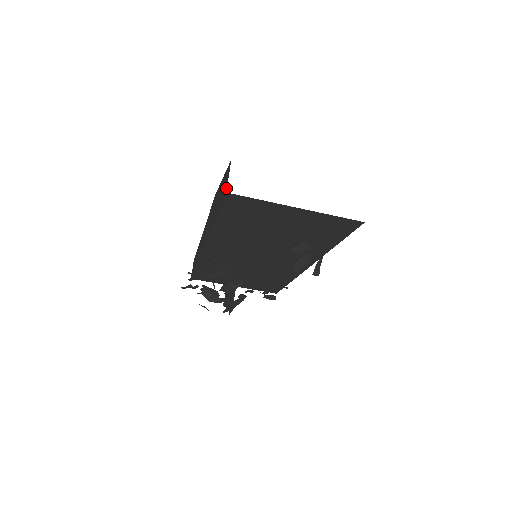
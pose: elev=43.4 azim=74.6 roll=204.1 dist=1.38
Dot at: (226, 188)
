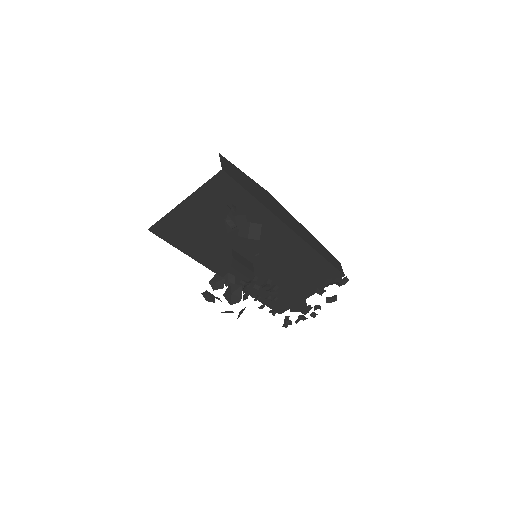
Dot at: (149, 228)
